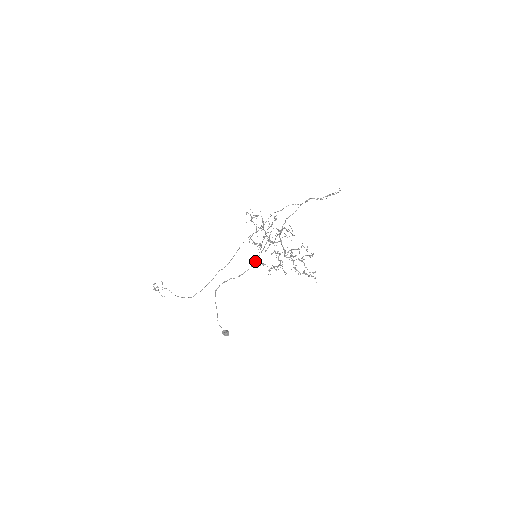
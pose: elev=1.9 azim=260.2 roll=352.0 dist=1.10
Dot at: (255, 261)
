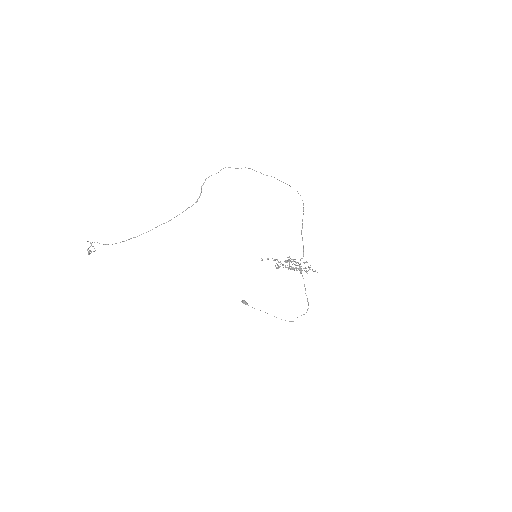
Dot at: (307, 300)
